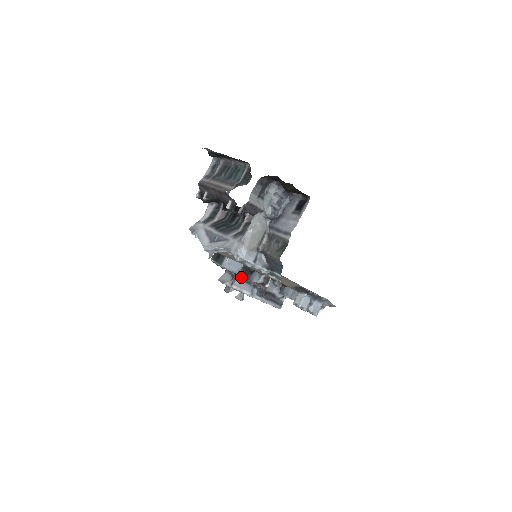
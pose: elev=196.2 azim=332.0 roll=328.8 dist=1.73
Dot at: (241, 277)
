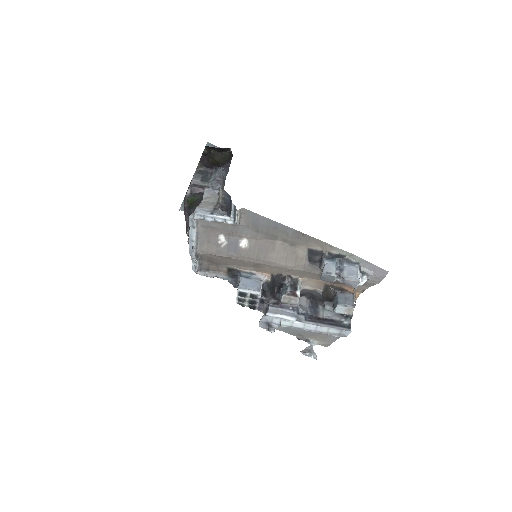
Dot at: (273, 304)
